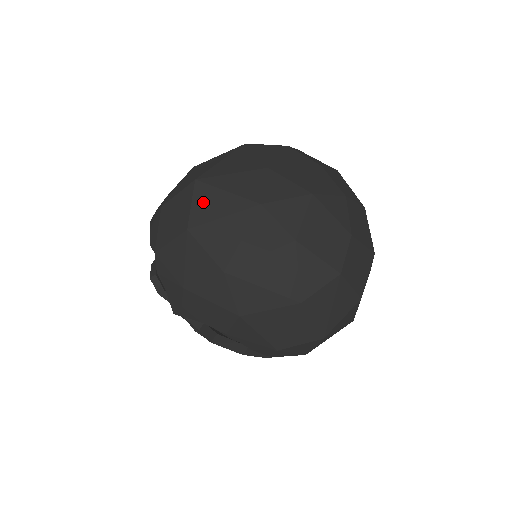
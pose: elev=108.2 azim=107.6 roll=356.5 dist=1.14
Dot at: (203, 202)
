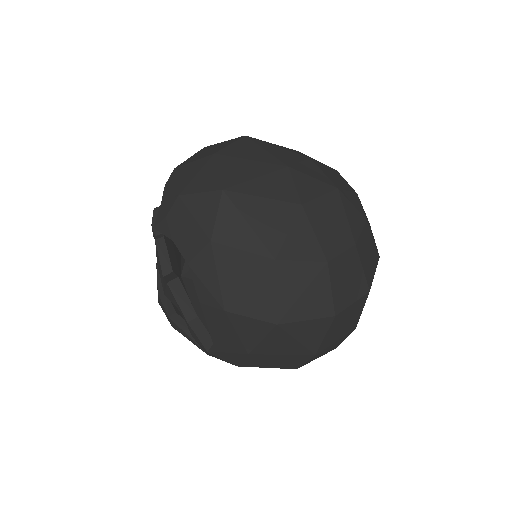
Dot at: (241, 147)
